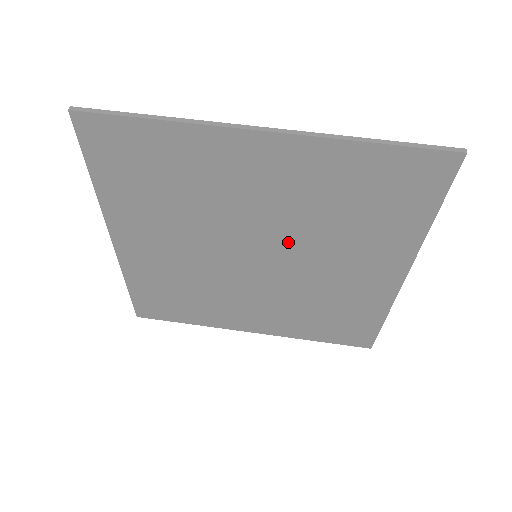
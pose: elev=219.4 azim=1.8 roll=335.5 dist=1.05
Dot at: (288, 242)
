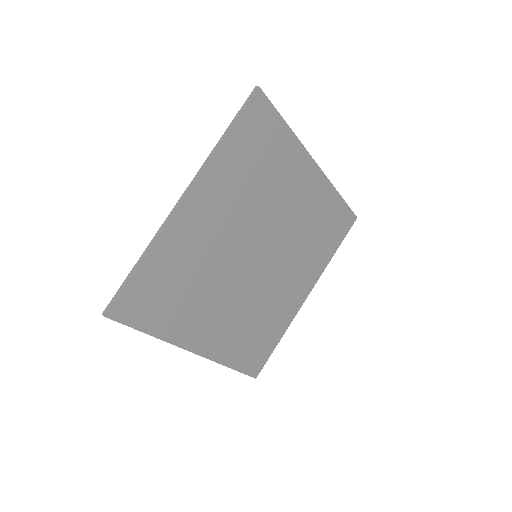
Dot at: (280, 248)
